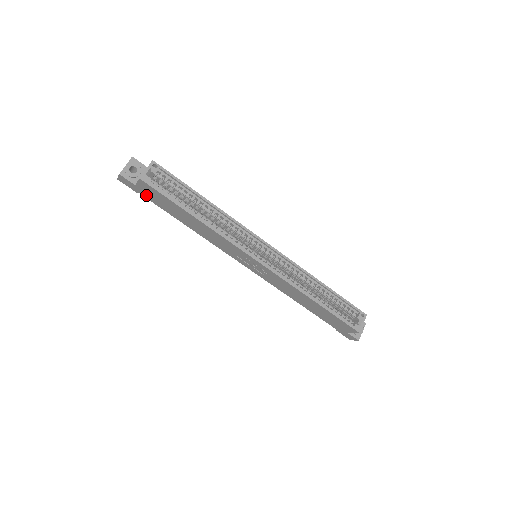
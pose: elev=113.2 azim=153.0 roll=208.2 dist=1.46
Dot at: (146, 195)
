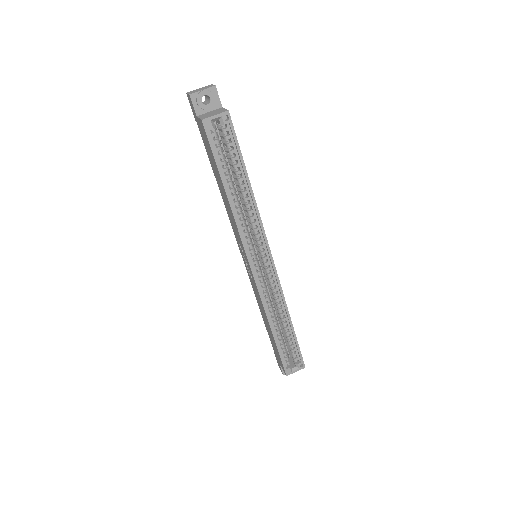
Dot at: (201, 131)
